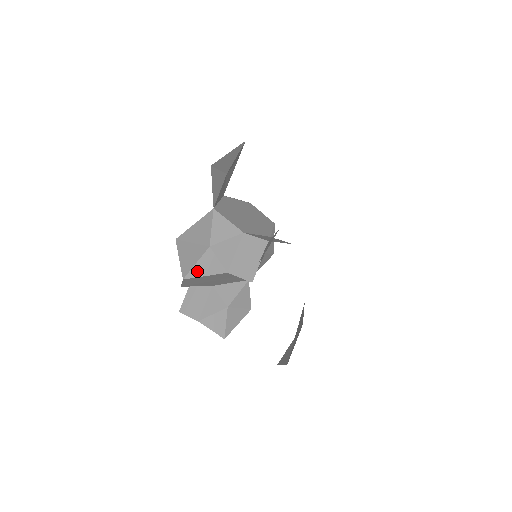
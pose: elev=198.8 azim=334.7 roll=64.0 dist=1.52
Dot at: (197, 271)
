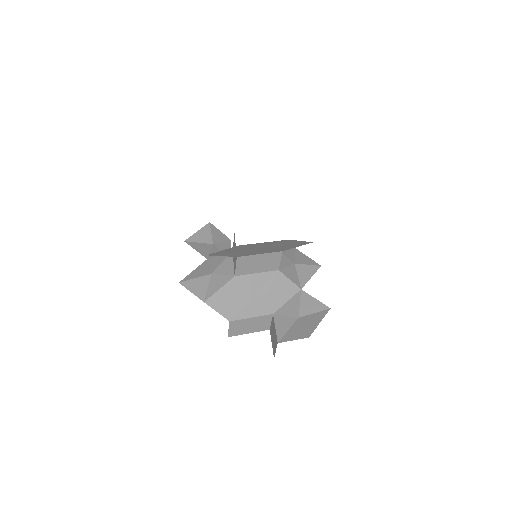
Dot at: (211, 291)
